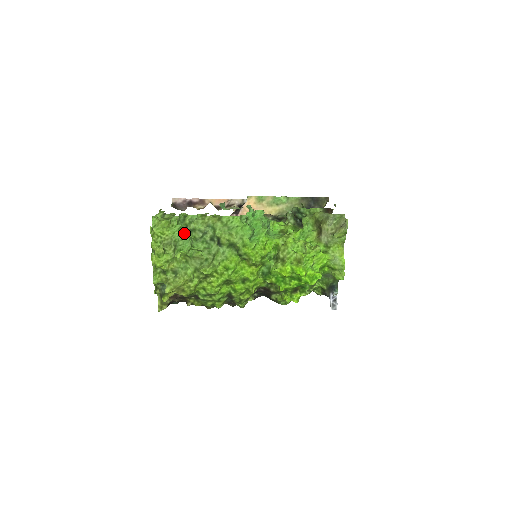
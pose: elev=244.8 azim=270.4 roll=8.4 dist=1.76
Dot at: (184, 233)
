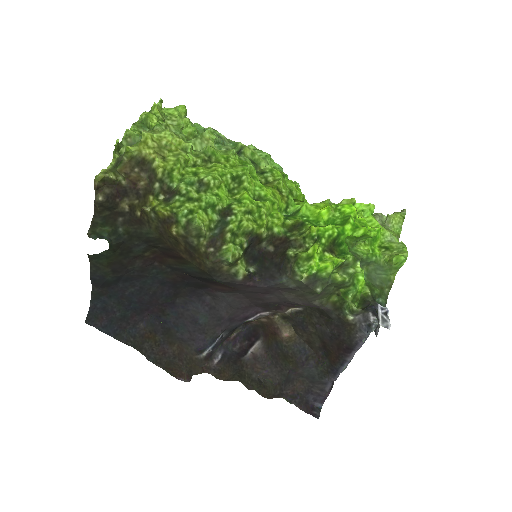
Dot at: occluded
